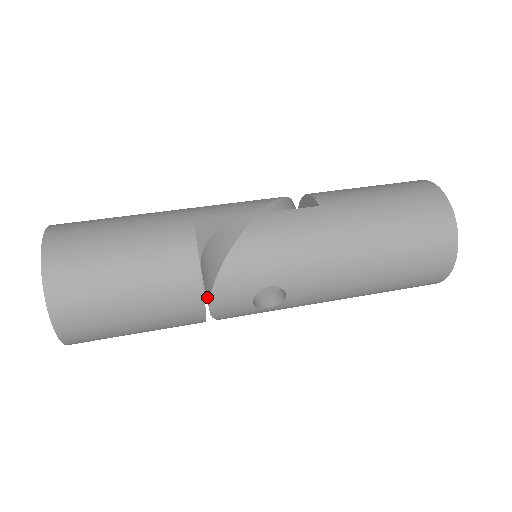
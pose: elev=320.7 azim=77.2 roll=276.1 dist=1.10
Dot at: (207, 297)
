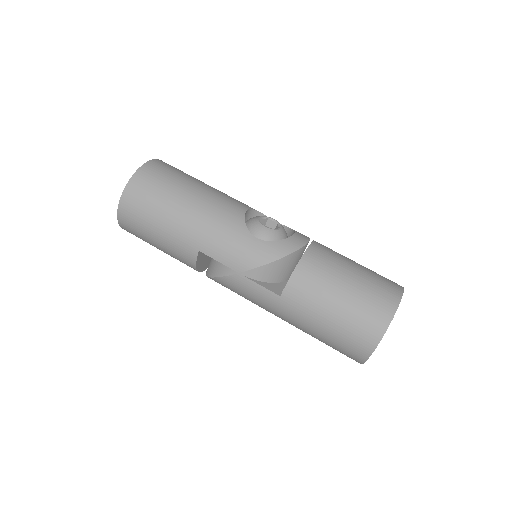
Dot at: occluded
